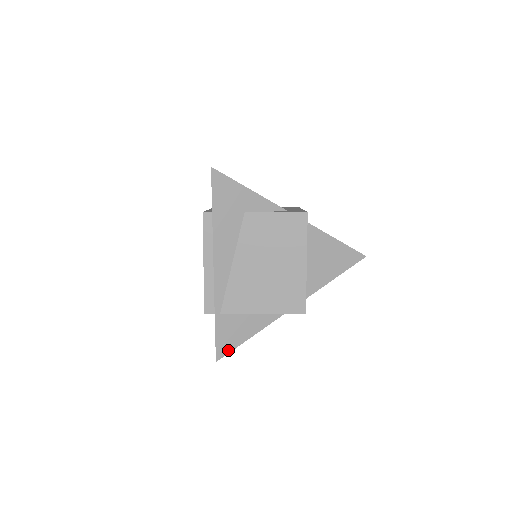
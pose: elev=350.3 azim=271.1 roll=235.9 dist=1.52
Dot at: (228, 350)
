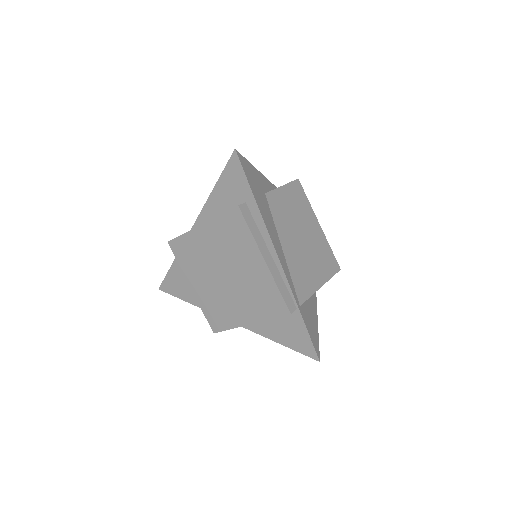
Dot at: (317, 344)
